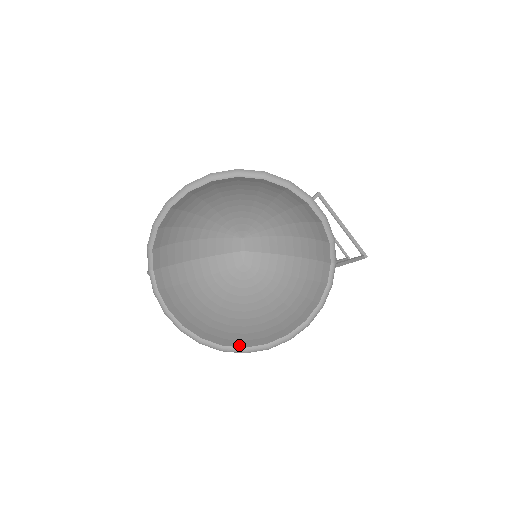
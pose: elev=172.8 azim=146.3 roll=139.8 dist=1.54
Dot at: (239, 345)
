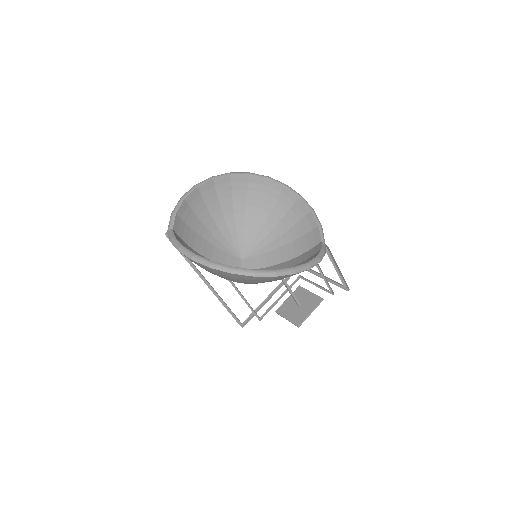
Dot at: (248, 269)
